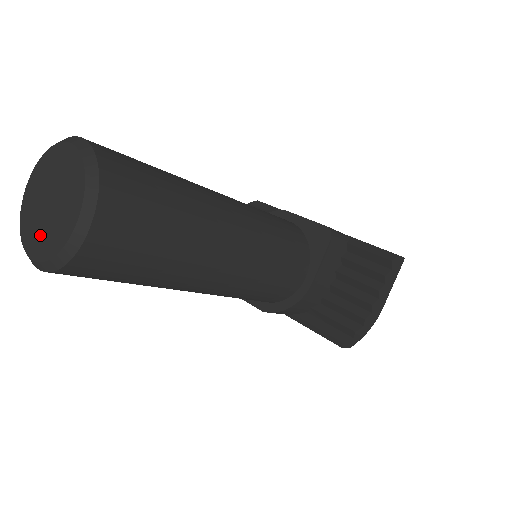
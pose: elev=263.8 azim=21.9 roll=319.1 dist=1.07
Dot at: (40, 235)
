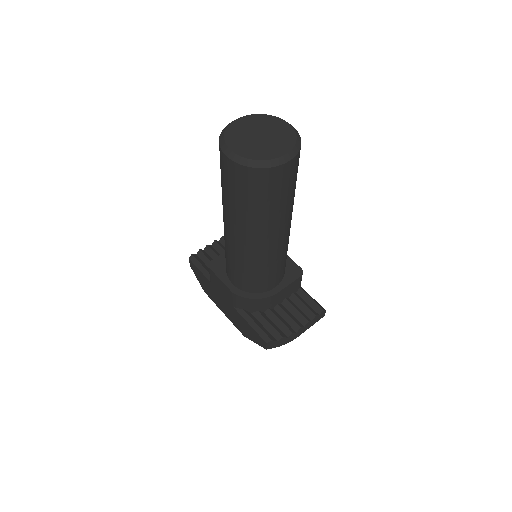
Dot at: (246, 145)
